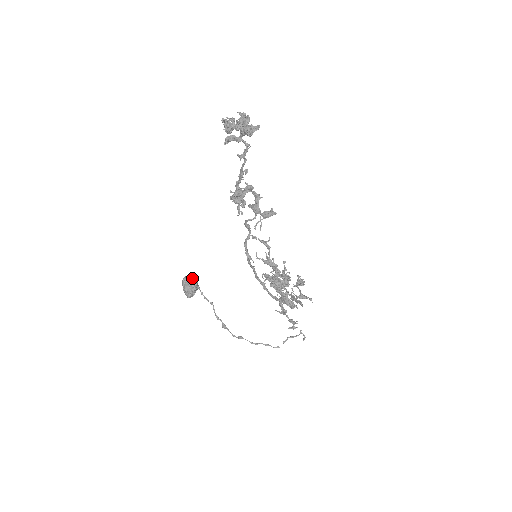
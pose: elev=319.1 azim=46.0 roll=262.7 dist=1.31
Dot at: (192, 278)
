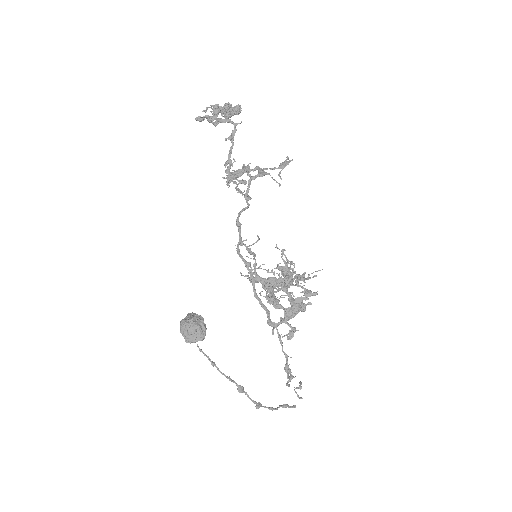
Dot at: (194, 314)
